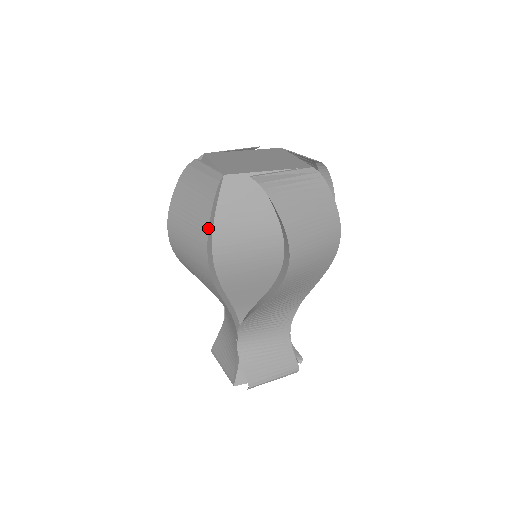
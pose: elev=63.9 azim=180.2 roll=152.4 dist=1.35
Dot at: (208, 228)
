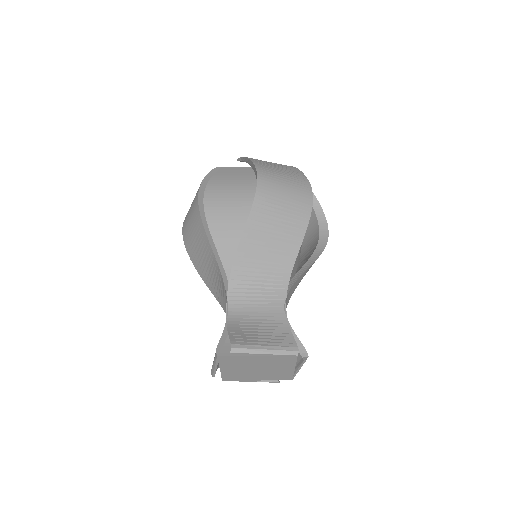
Dot at: (202, 181)
